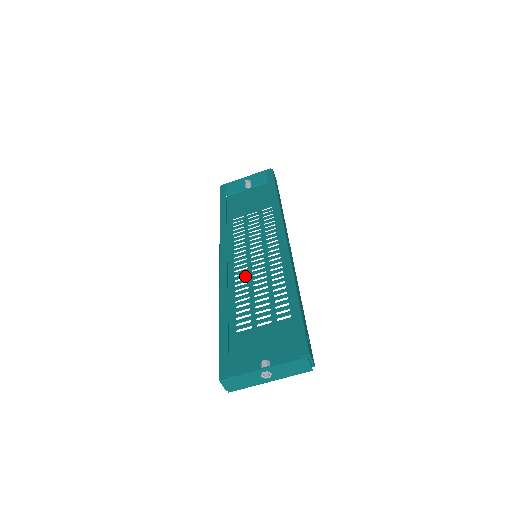
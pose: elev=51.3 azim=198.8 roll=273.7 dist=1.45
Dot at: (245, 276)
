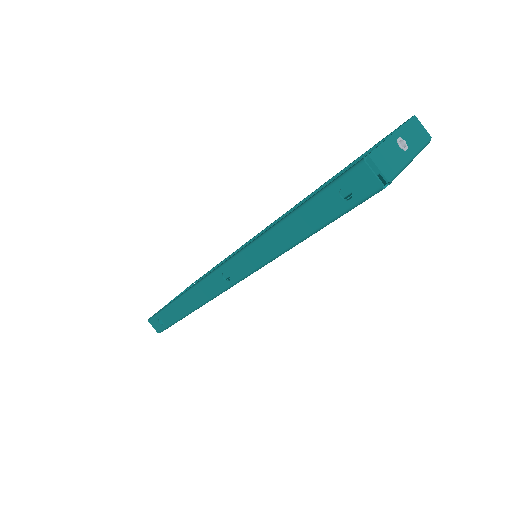
Dot at: occluded
